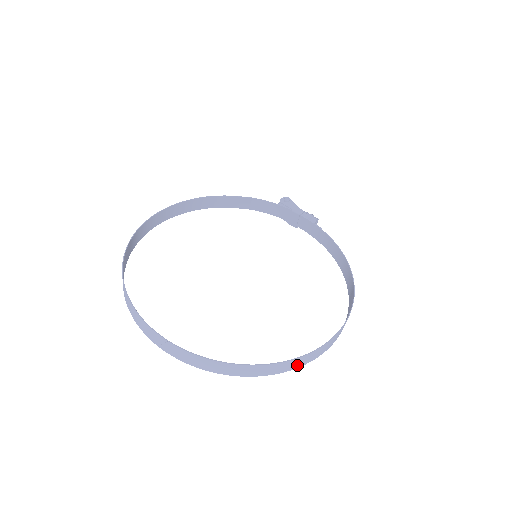
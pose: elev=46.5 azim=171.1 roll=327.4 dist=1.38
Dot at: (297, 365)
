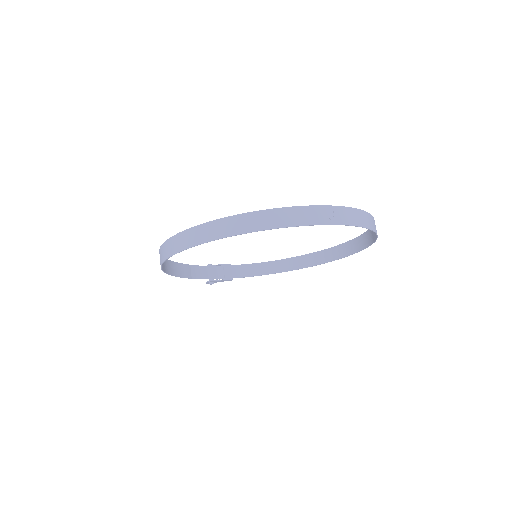
Dot at: (374, 237)
